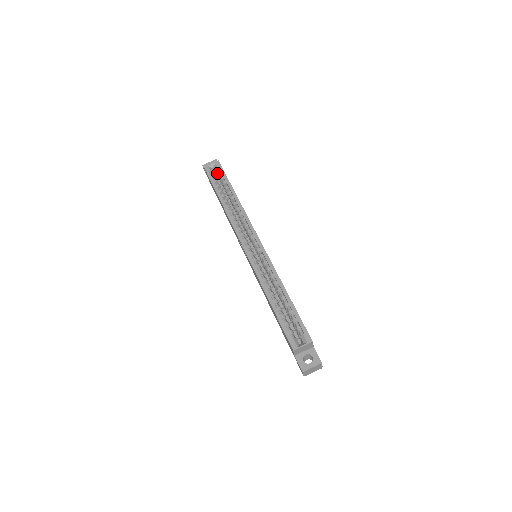
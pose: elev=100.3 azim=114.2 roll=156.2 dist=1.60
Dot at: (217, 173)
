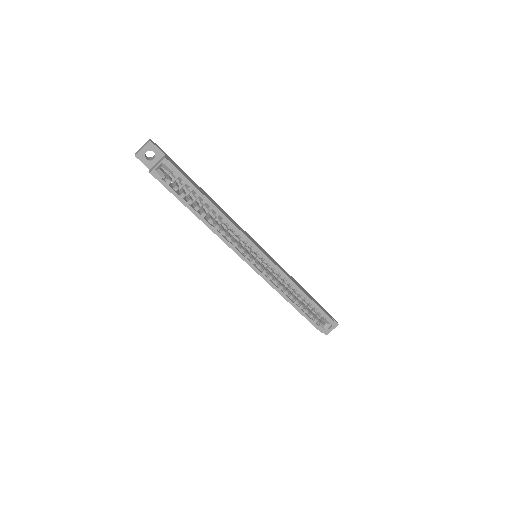
Dot at: occluded
